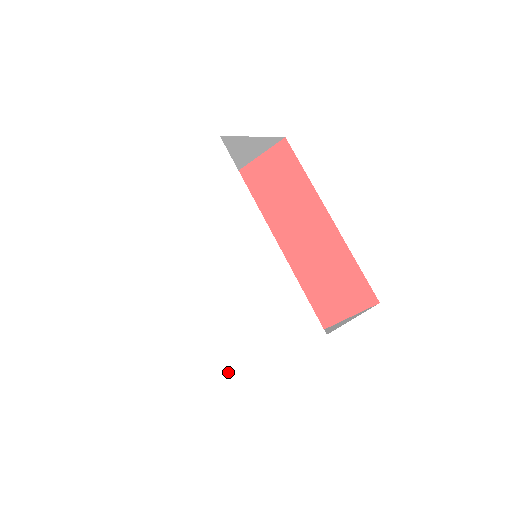
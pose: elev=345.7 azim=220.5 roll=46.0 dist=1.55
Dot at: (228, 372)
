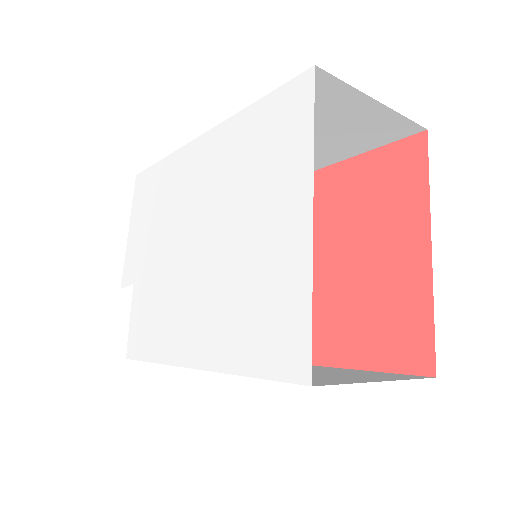
Dot at: (298, 361)
